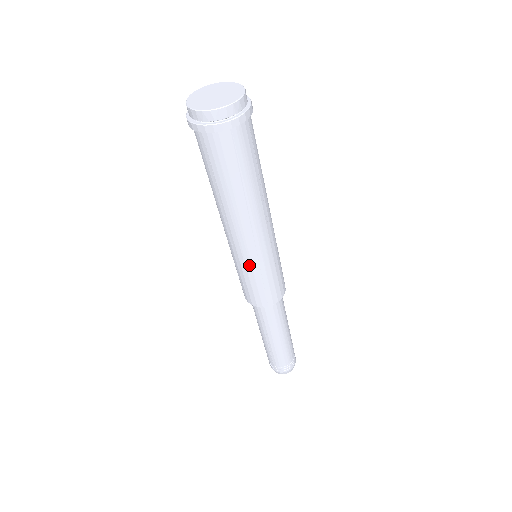
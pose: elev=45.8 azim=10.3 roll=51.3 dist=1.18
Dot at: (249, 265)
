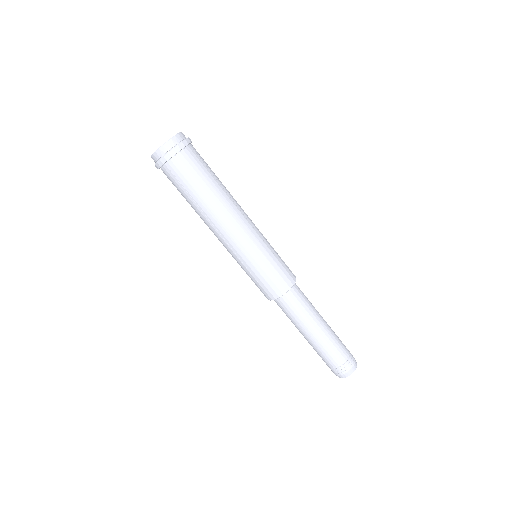
Dot at: (260, 247)
